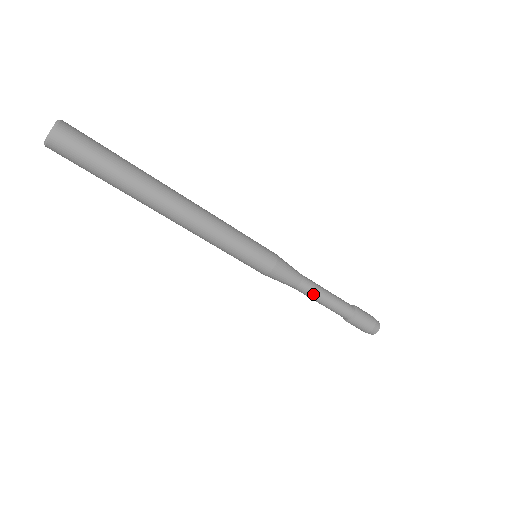
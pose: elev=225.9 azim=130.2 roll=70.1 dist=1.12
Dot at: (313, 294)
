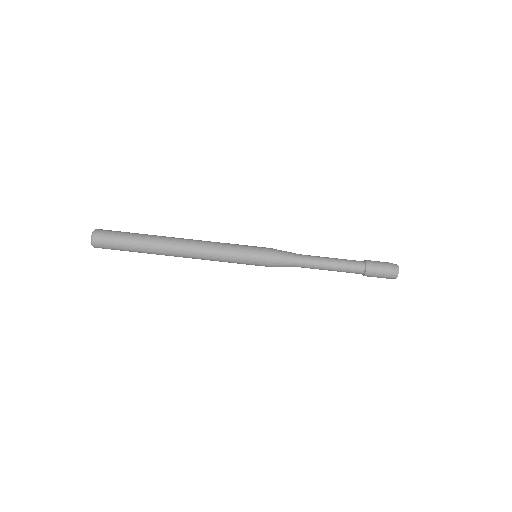
Dot at: (317, 260)
